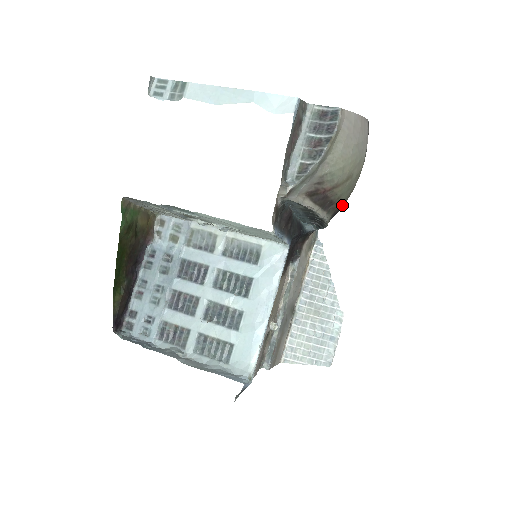
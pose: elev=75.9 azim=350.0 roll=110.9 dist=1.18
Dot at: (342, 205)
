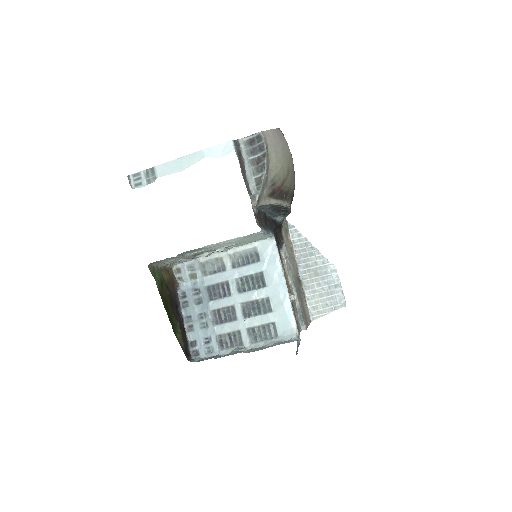
Dot at: (293, 192)
